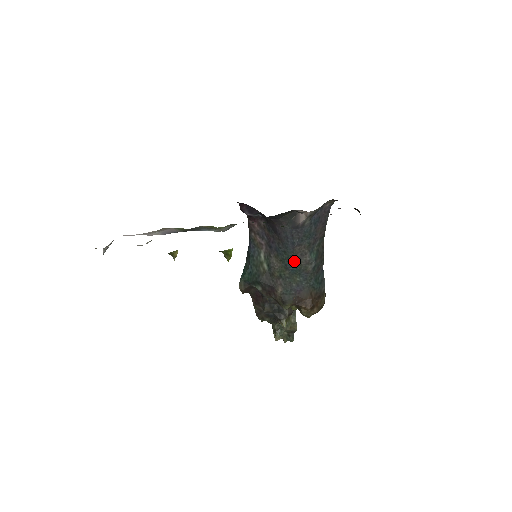
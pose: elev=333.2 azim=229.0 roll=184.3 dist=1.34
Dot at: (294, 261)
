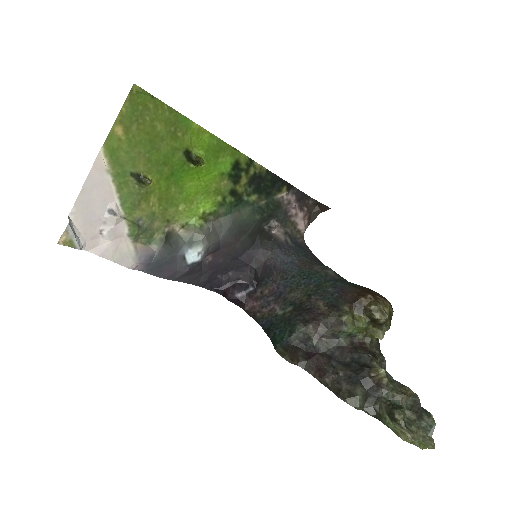
Dot at: (308, 274)
